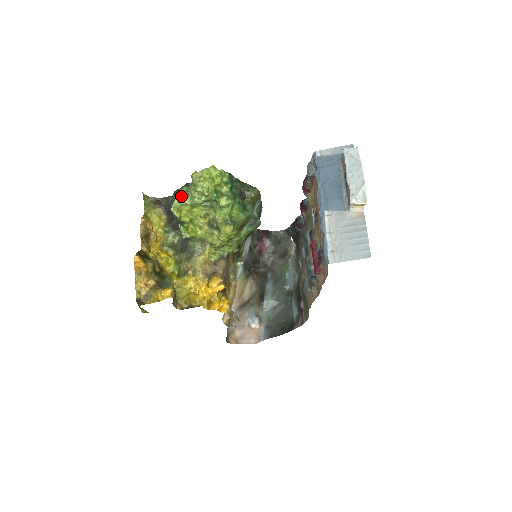
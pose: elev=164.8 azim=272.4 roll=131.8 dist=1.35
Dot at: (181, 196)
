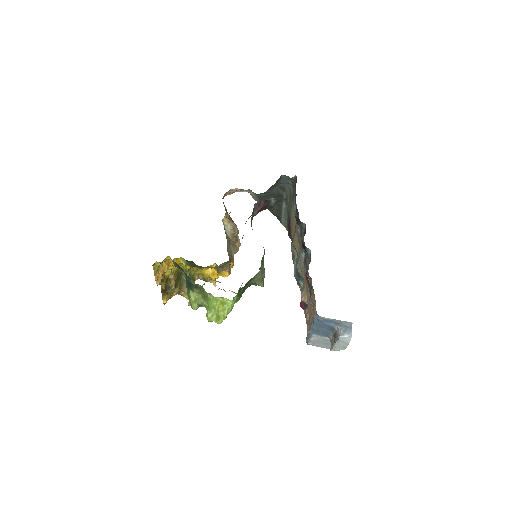
Dot at: occluded
